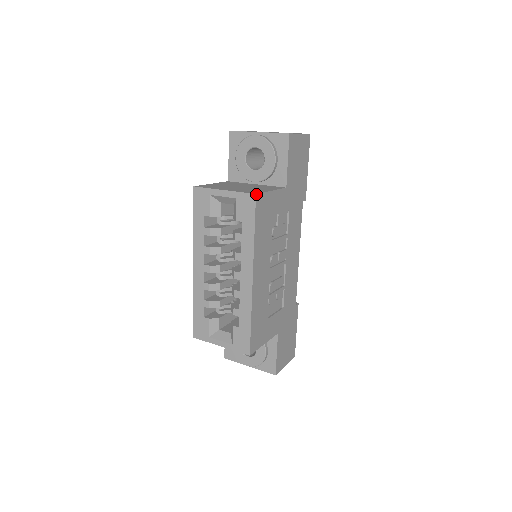
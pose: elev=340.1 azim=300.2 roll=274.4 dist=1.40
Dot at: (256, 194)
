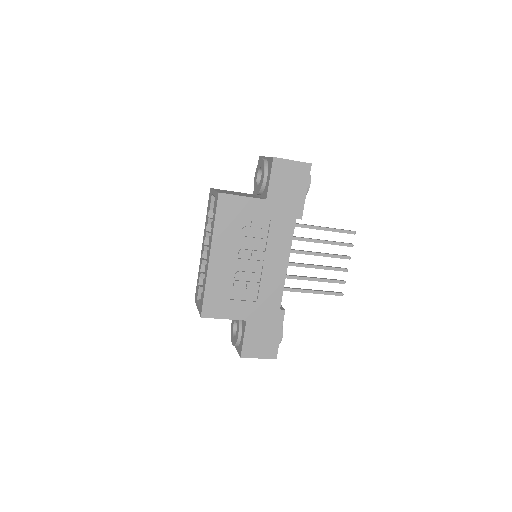
Dot at: (219, 193)
